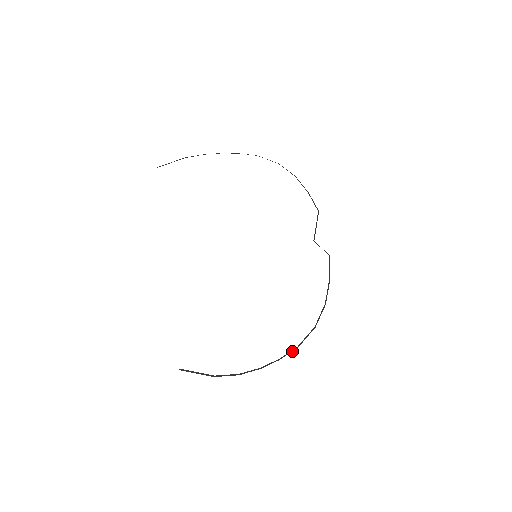
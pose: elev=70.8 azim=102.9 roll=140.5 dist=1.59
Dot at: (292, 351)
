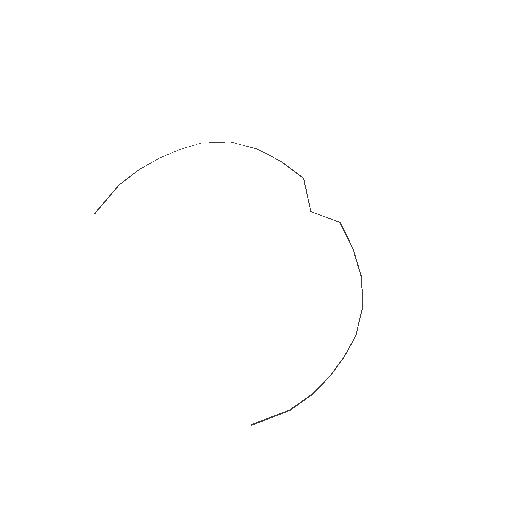
Dot at: (352, 342)
